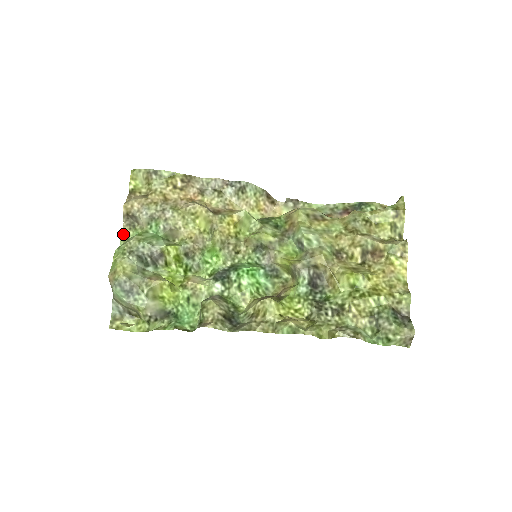
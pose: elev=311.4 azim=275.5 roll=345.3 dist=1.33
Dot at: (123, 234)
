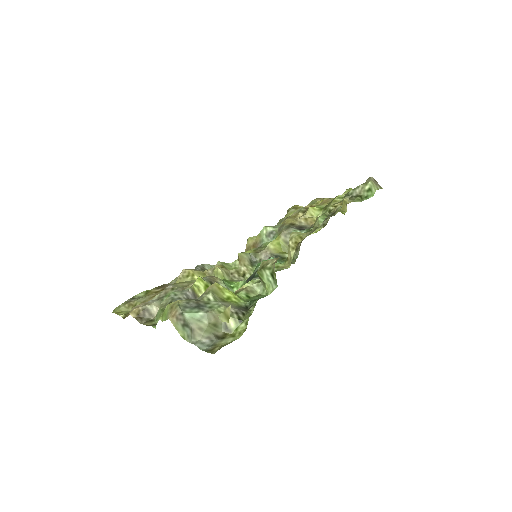
Dot at: (148, 325)
